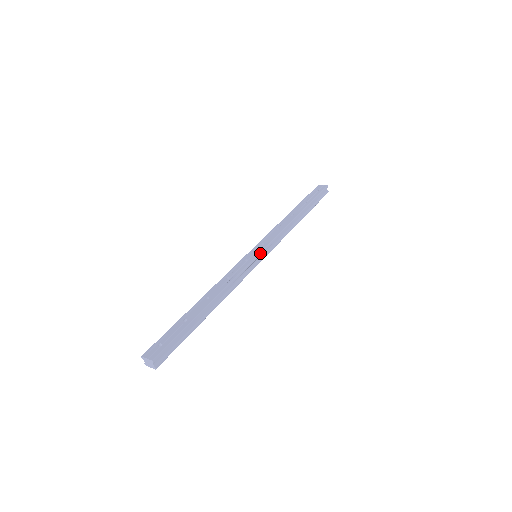
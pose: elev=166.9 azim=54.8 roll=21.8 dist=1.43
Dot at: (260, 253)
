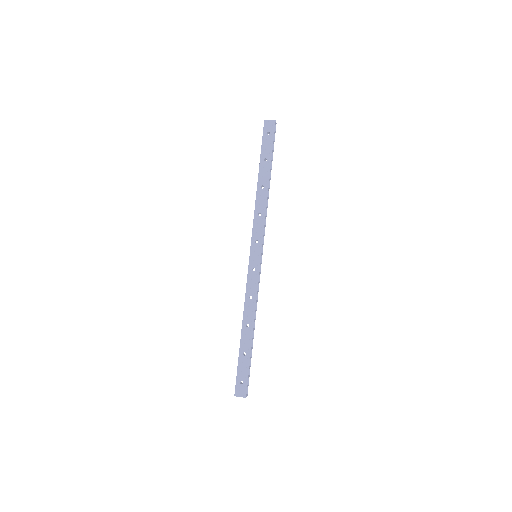
Dot at: occluded
